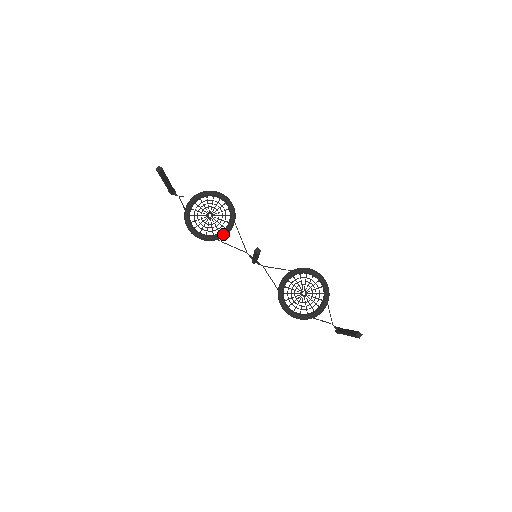
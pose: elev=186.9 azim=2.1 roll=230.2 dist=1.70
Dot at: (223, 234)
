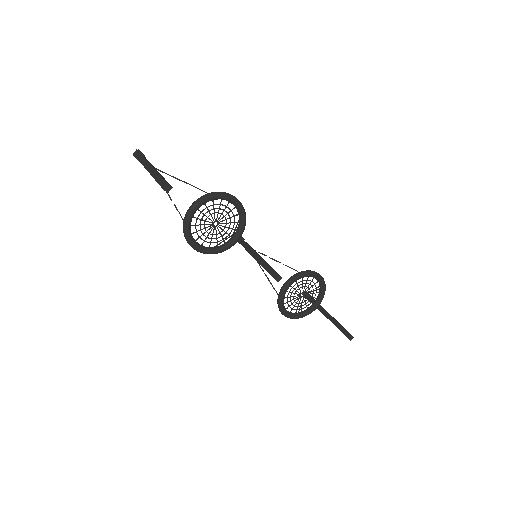
Dot at: (230, 246)
